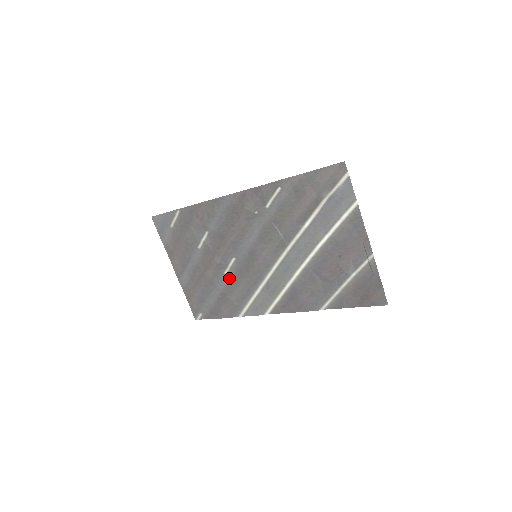
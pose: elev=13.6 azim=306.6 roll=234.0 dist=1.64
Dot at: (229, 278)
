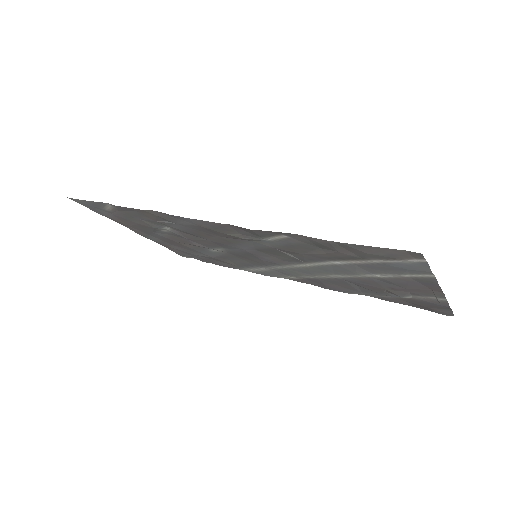
Dot at: (219, 254)
